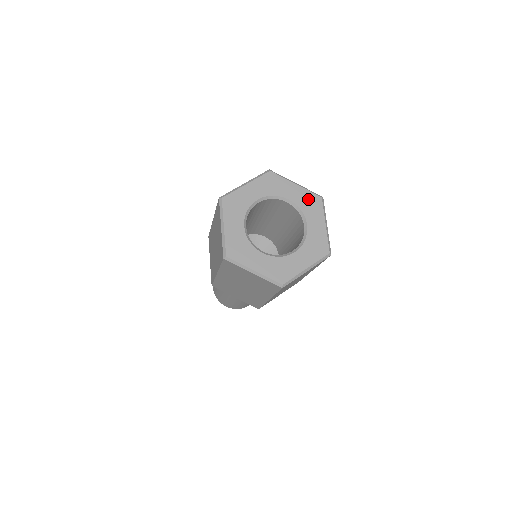
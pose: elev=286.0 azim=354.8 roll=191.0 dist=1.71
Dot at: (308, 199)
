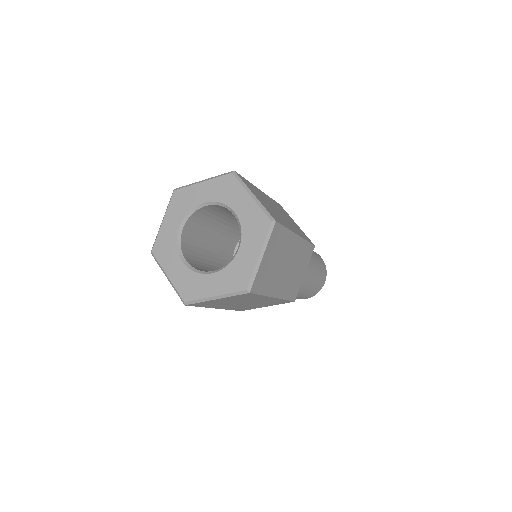
Dot at: (255, 218)
